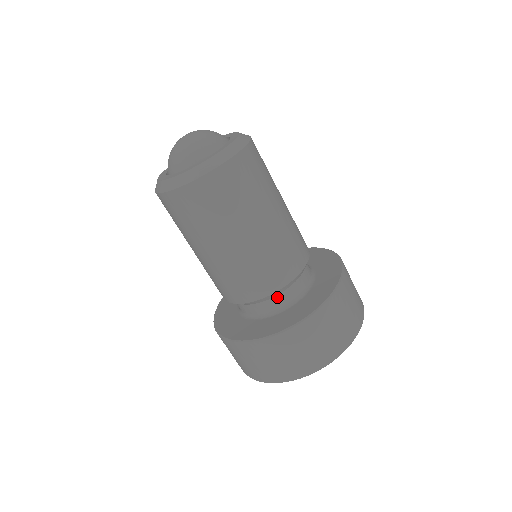
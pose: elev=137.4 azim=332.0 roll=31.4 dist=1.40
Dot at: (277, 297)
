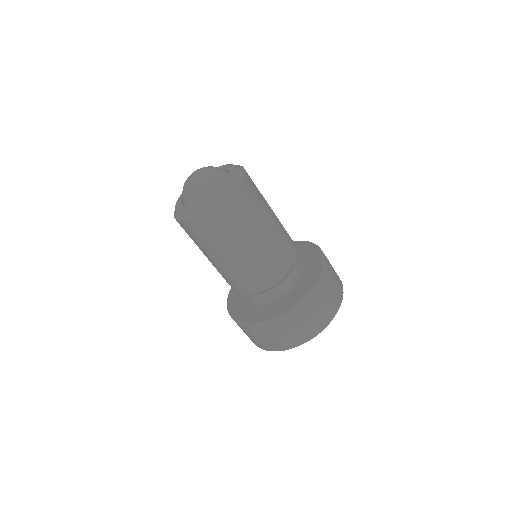
Dot at: (278, 286)
